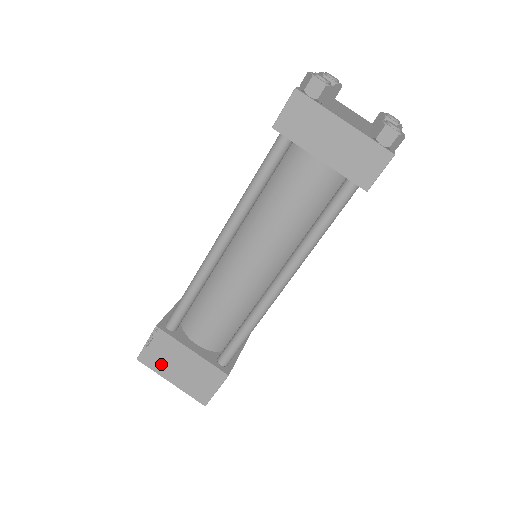
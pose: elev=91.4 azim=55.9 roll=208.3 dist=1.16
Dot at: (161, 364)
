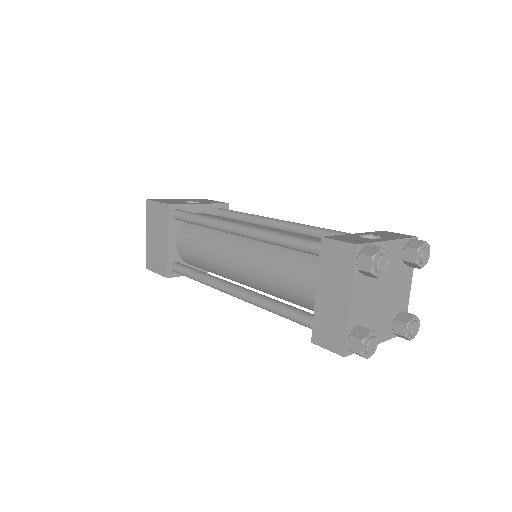
Dot at: (152, 221)
